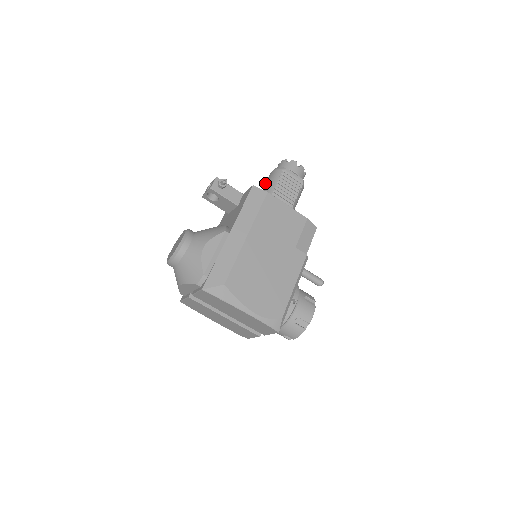
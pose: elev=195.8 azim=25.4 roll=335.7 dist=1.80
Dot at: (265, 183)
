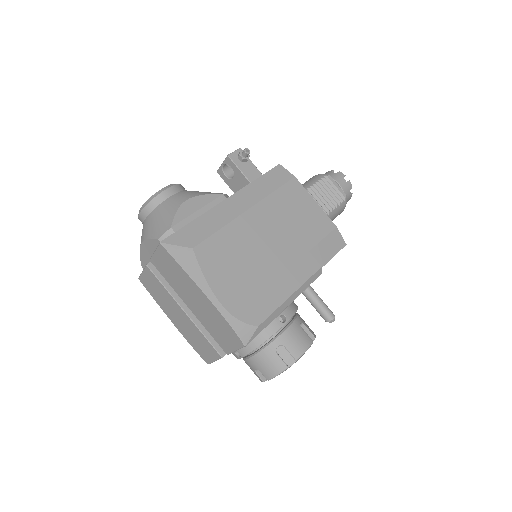
Dot at: occluded
